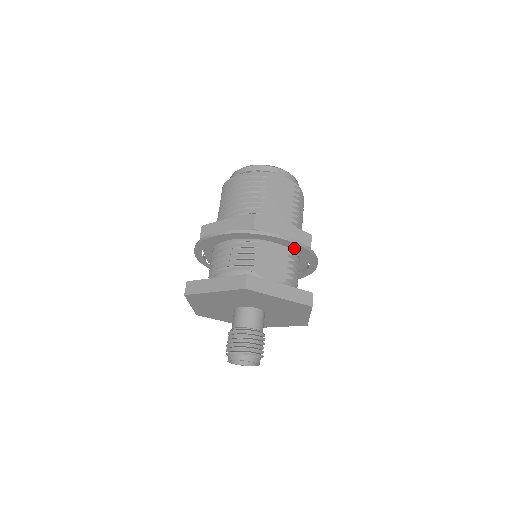
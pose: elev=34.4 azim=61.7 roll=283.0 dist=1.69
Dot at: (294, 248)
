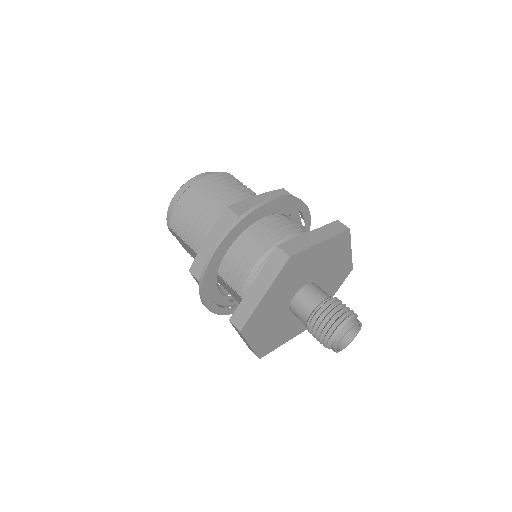
Dot at: occluded
